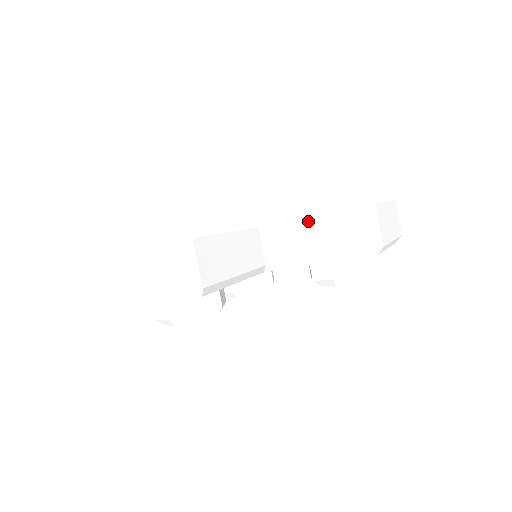
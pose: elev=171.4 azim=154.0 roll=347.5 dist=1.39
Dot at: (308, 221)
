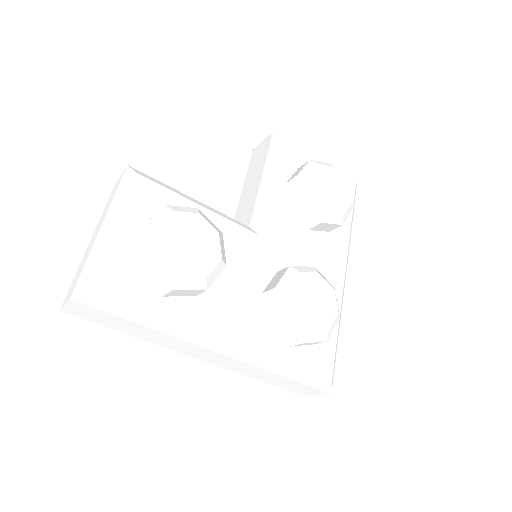
Dot at: (242, 196)
